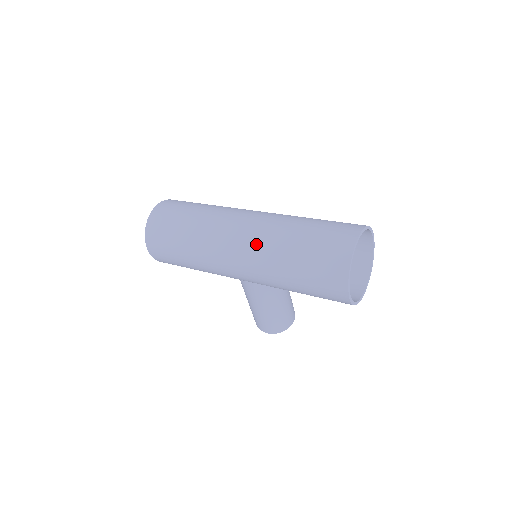
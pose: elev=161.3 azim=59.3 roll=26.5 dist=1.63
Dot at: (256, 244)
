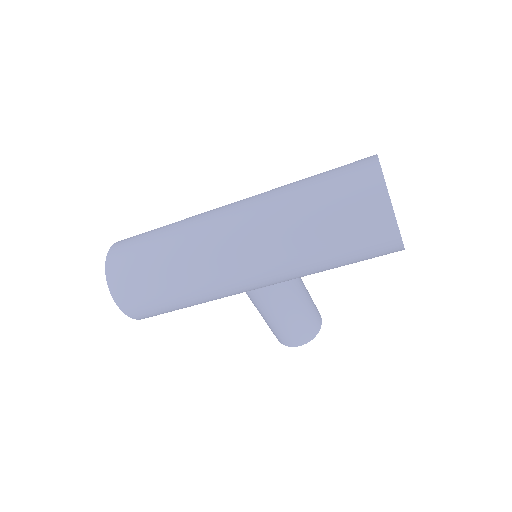
Dot at: (261, 231)
